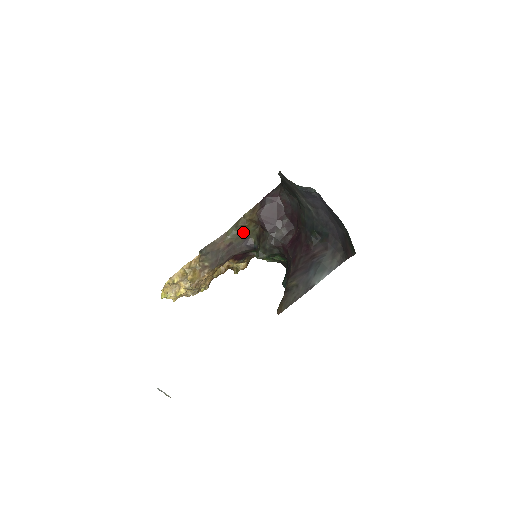
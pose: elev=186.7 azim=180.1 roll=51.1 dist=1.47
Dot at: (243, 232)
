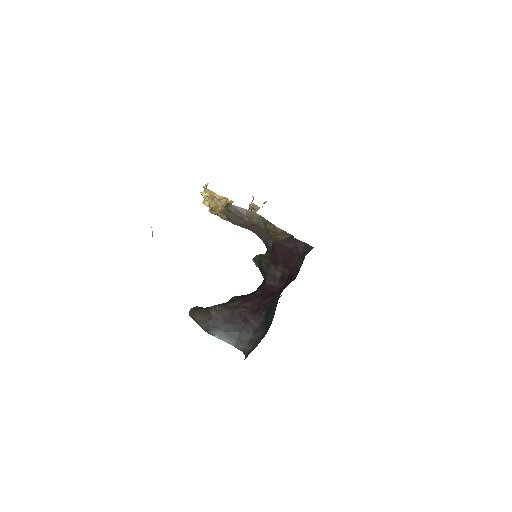
Dot at: (268, 232)
